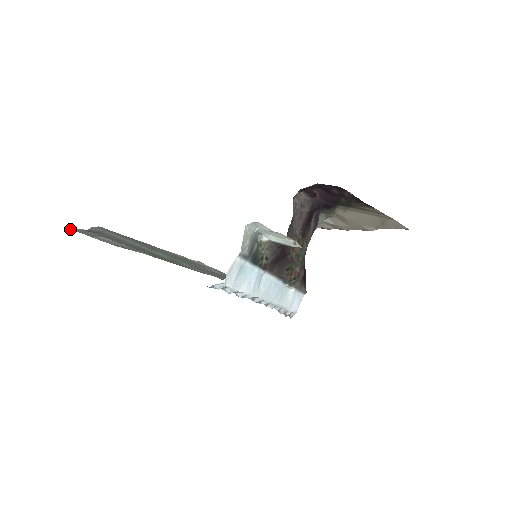
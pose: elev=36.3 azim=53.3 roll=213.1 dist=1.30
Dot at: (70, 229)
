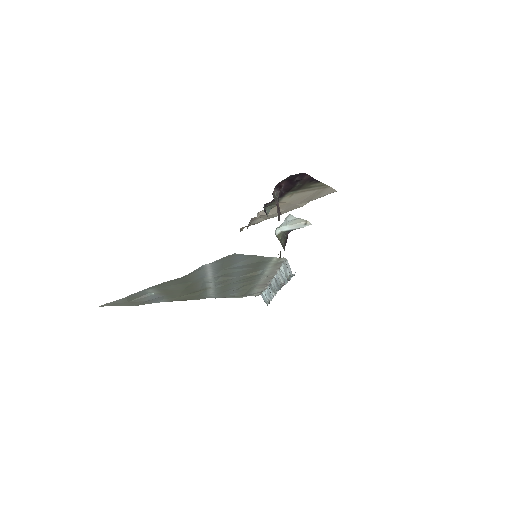
Dot at: occluded
